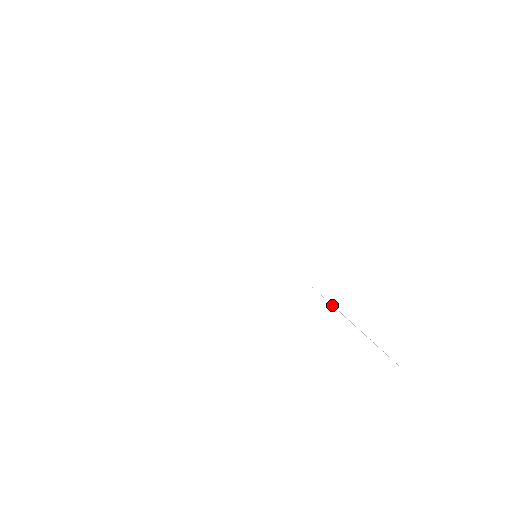
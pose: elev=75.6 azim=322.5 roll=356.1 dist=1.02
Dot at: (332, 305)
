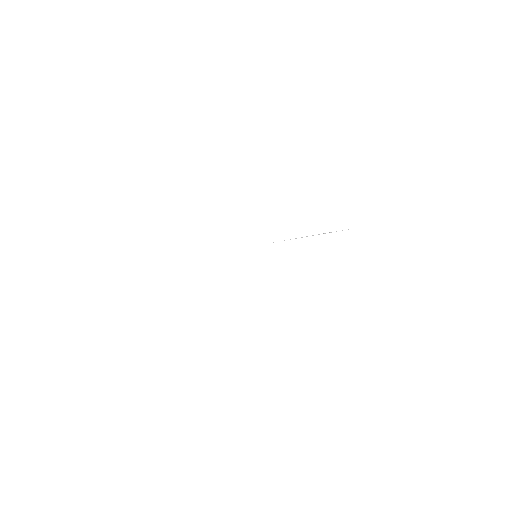
Dot at: occluded
